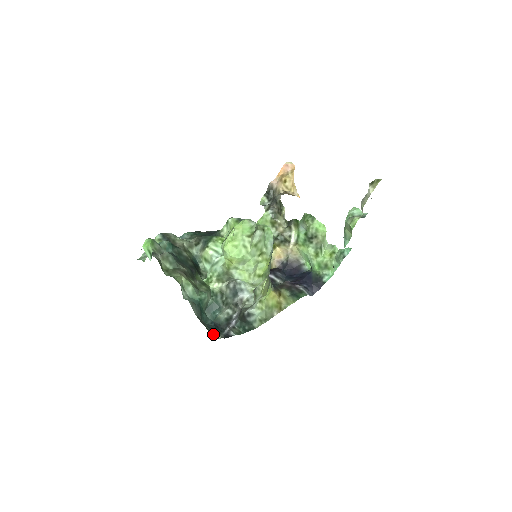
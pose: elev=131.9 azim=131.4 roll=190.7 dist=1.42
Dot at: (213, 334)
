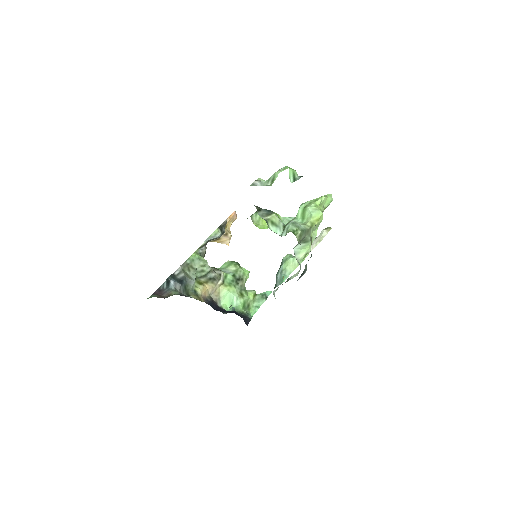
Dot at: occluded
